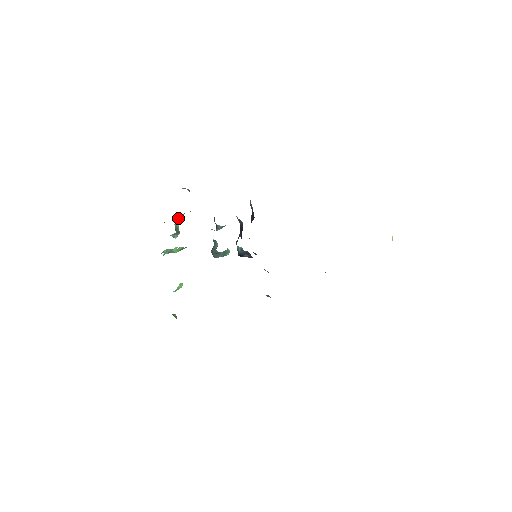
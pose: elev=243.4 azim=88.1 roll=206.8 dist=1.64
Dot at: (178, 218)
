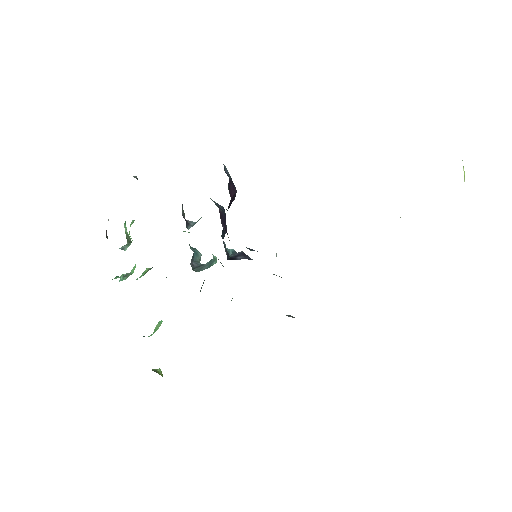
Dot at: occluded
